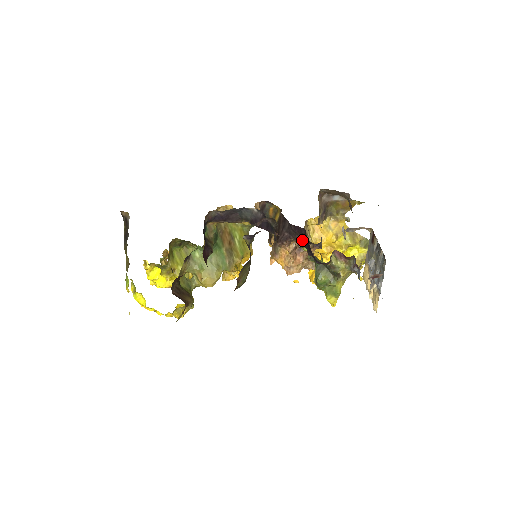
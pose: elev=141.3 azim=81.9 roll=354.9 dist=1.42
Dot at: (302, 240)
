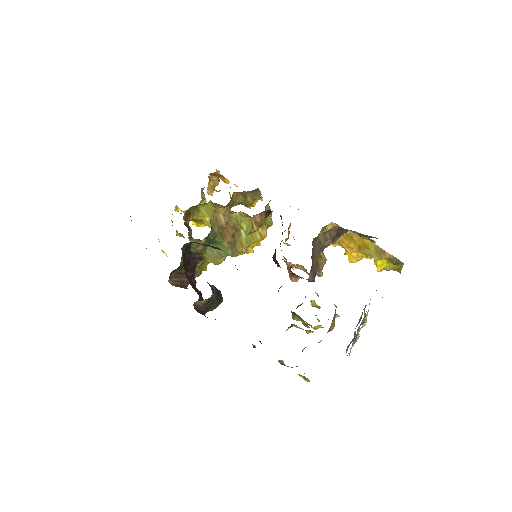
Dot at: occluded
